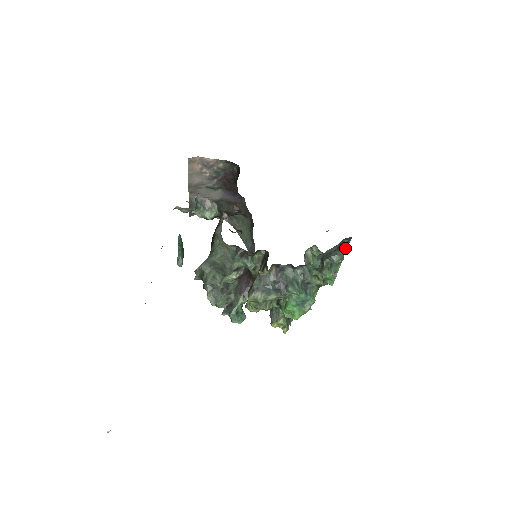
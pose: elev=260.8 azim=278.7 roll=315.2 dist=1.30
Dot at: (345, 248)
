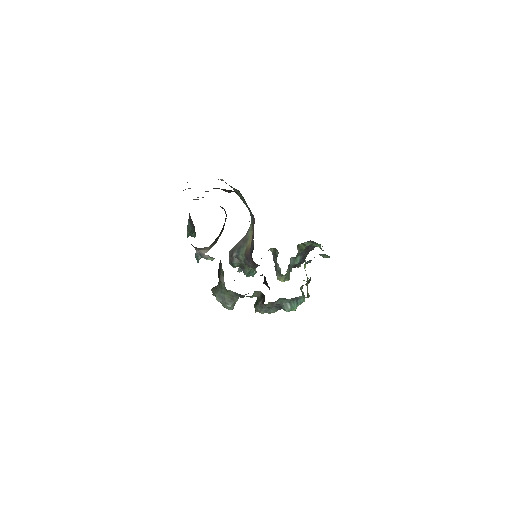
Dot at: occluded
